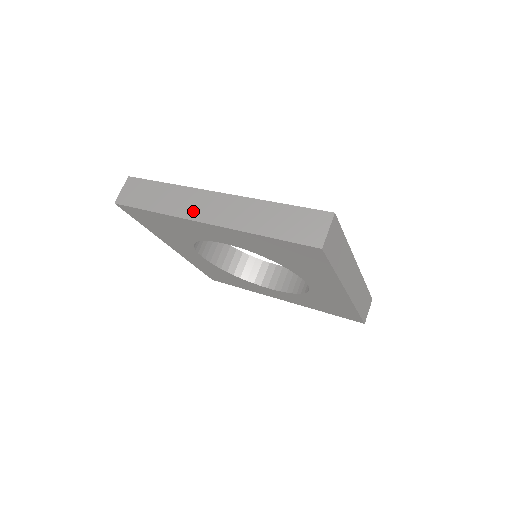
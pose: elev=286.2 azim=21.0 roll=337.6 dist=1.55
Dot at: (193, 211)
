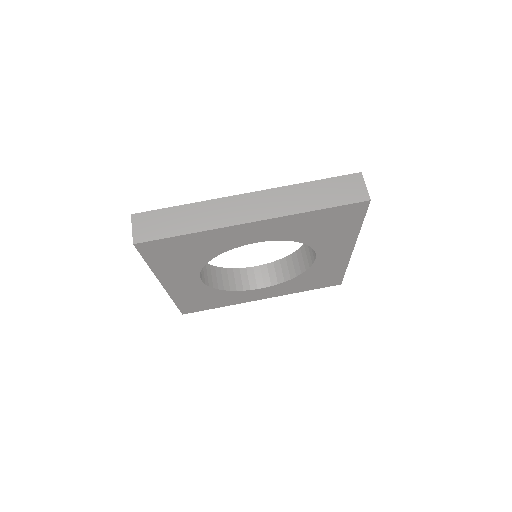
Dot at: (233, 217)
